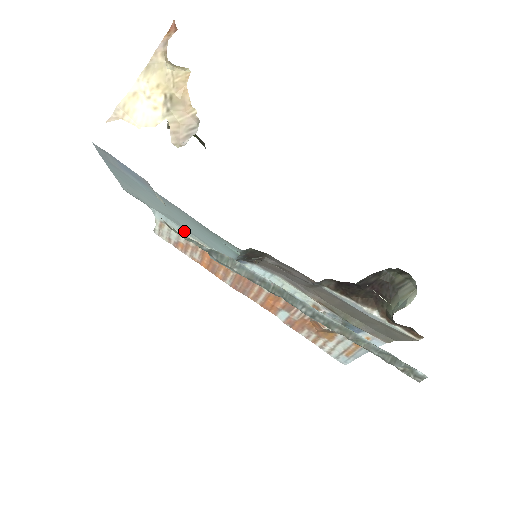
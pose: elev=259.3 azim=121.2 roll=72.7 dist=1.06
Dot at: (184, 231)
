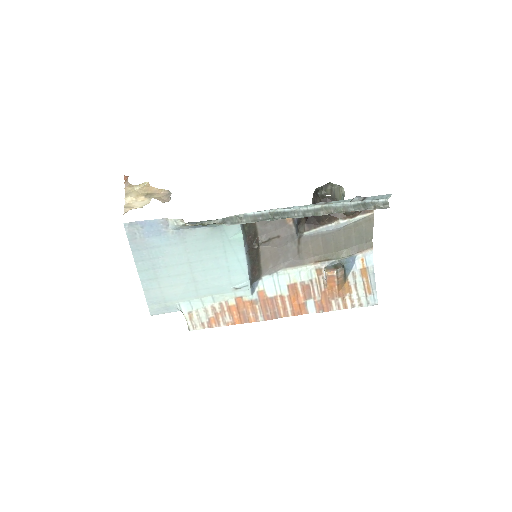
Dot at: (207, 302)
